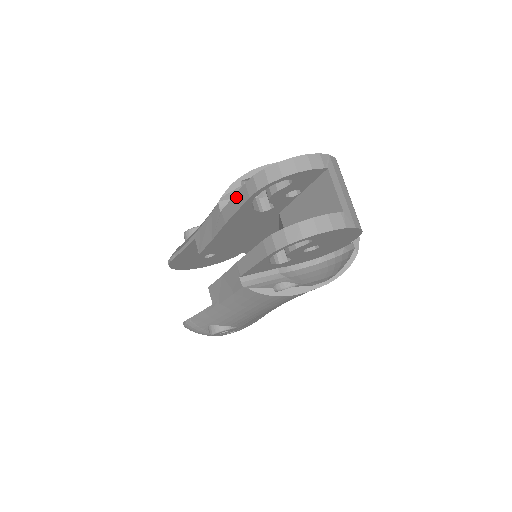
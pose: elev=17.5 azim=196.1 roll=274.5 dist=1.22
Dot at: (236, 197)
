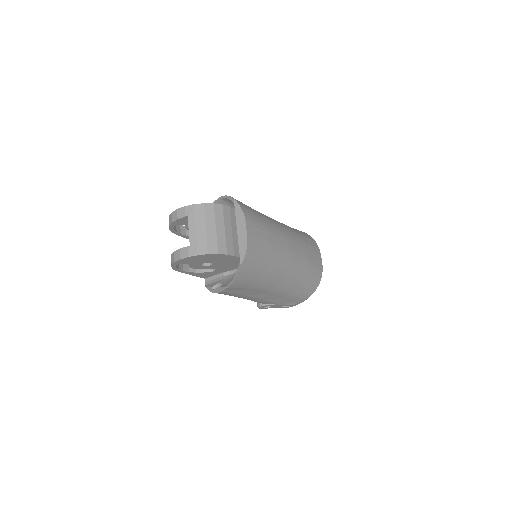
Dot at: occluded
